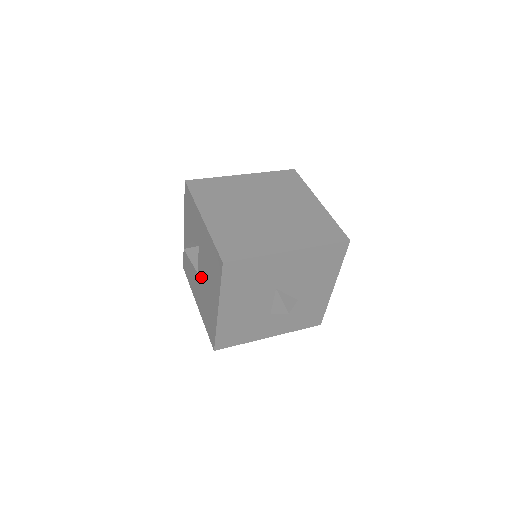
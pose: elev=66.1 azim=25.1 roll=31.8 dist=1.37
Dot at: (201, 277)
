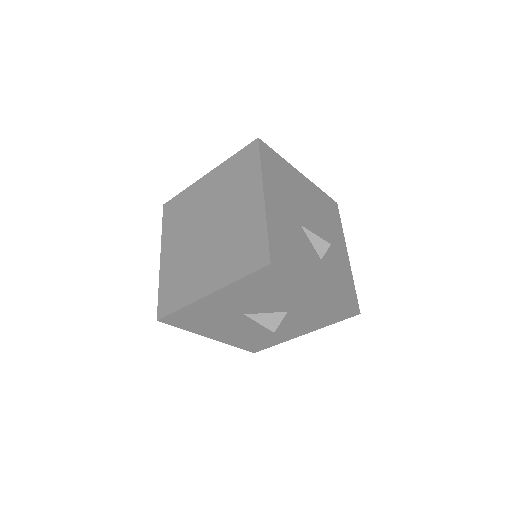
Dot at: occluded
